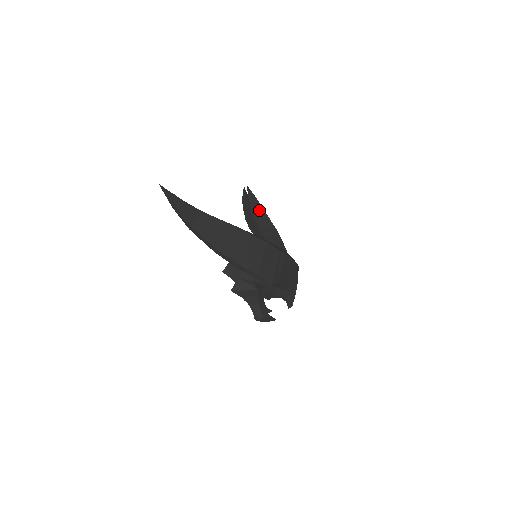
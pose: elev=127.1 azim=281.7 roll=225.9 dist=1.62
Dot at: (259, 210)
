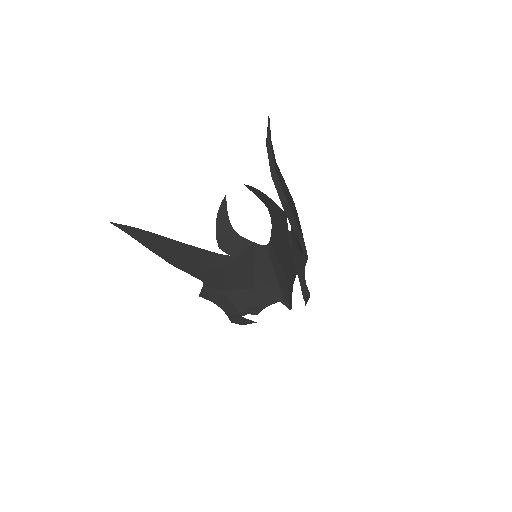
Dot at: occluded
